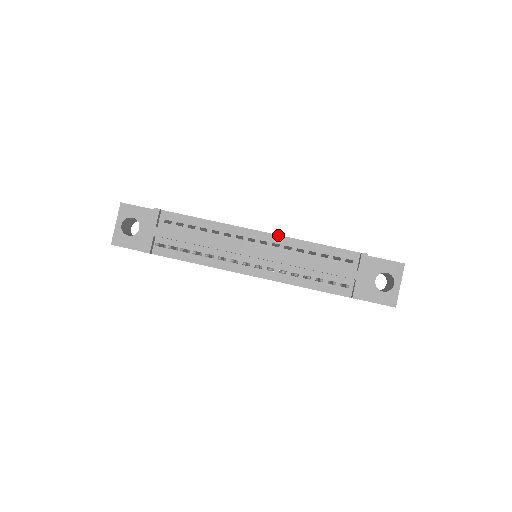
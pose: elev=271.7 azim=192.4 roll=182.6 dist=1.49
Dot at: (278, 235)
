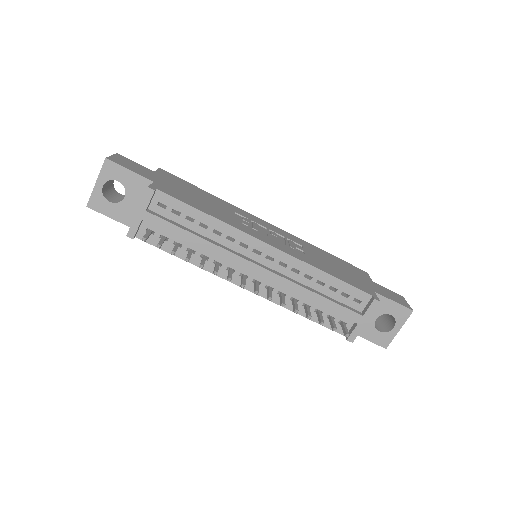
Dot at: (289, 254)
